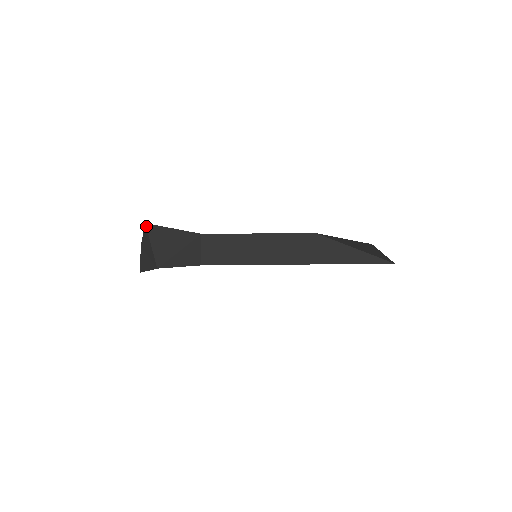
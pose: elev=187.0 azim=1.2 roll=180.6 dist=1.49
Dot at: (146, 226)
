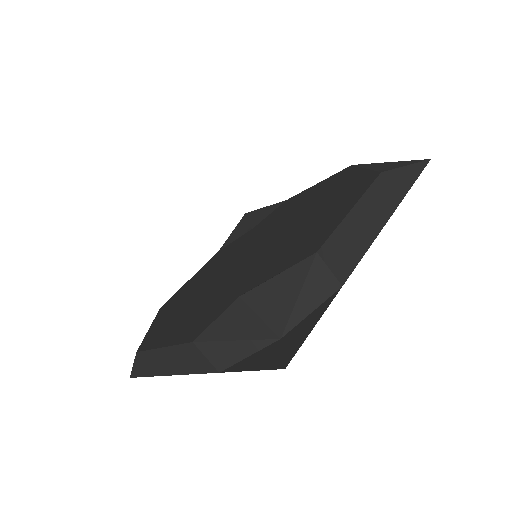
Dot at: (242, 300)
